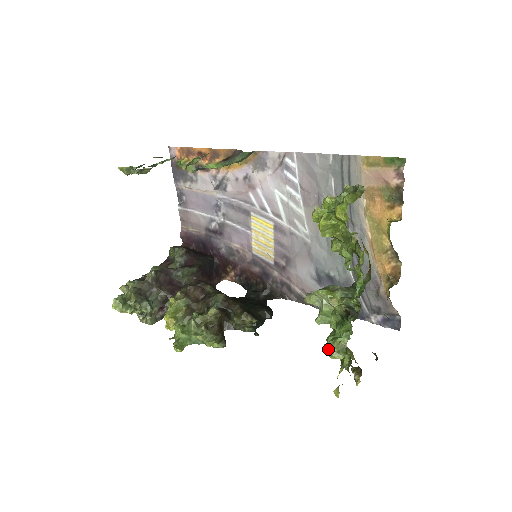
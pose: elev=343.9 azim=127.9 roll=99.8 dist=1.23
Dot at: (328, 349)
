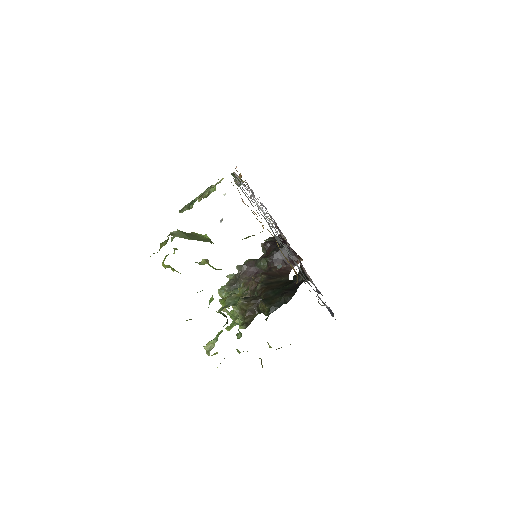
Dot at: occluded
